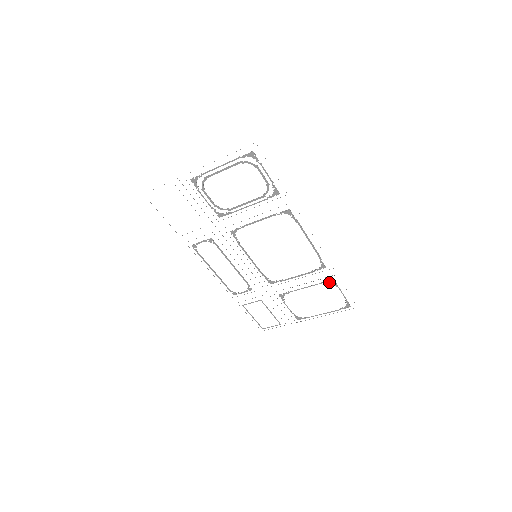
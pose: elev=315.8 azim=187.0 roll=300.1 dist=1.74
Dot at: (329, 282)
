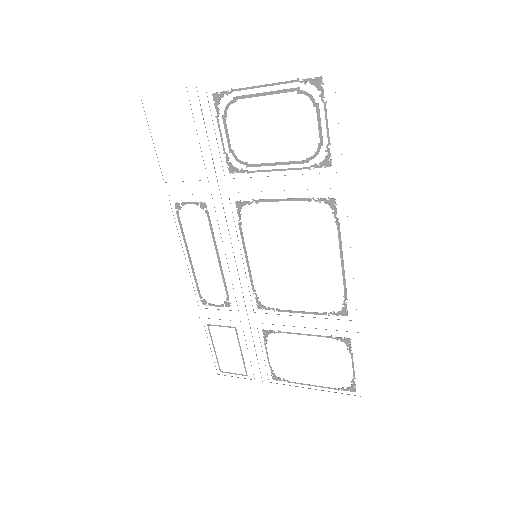
Dot at: (342, 340)
